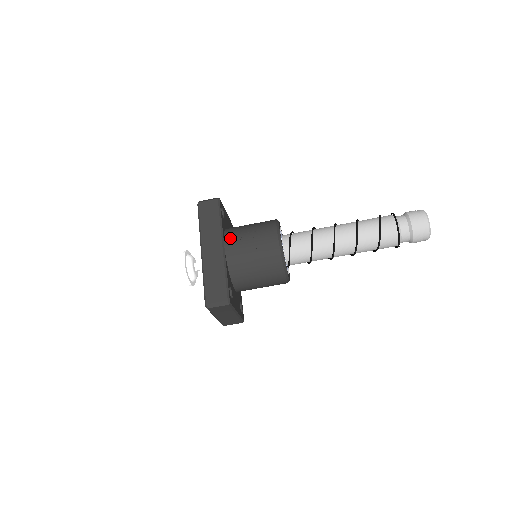
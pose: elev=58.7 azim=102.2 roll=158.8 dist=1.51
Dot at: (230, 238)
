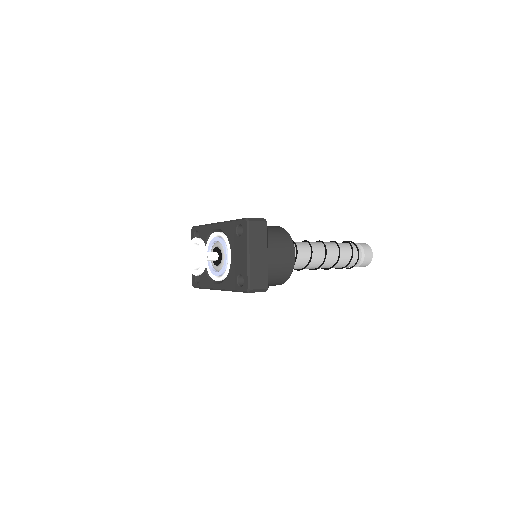
Dot at: occluded
